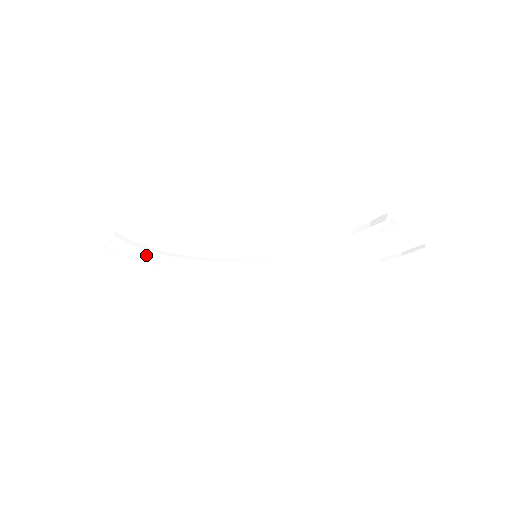
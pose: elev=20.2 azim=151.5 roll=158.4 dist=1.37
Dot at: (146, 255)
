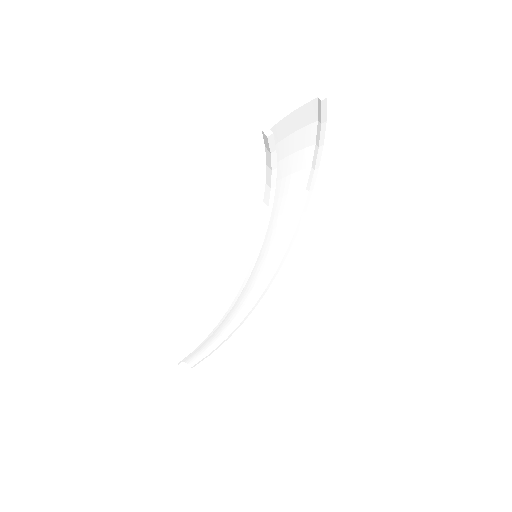
Dot at: (213, 341)
